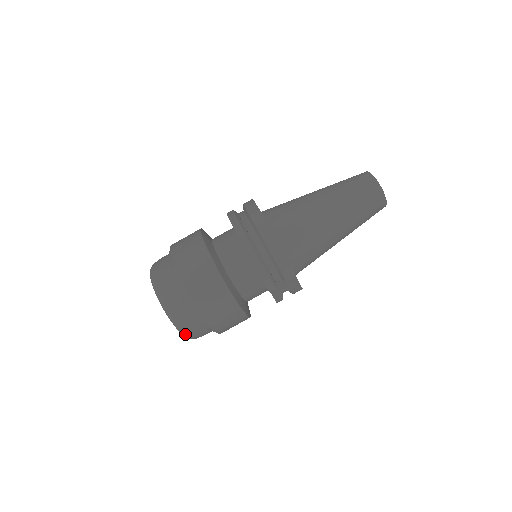
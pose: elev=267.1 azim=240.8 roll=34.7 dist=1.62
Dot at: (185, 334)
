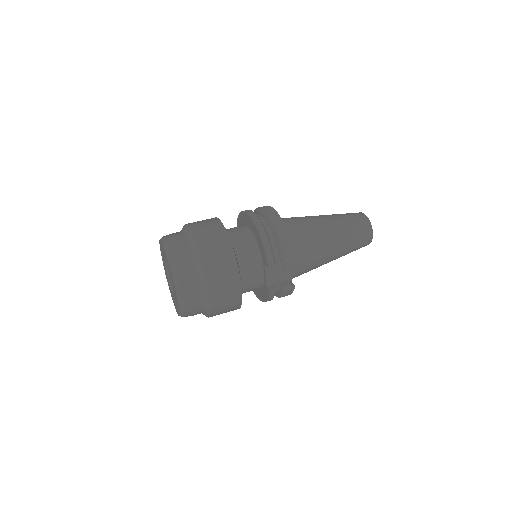
Dot at: (180, 293)
